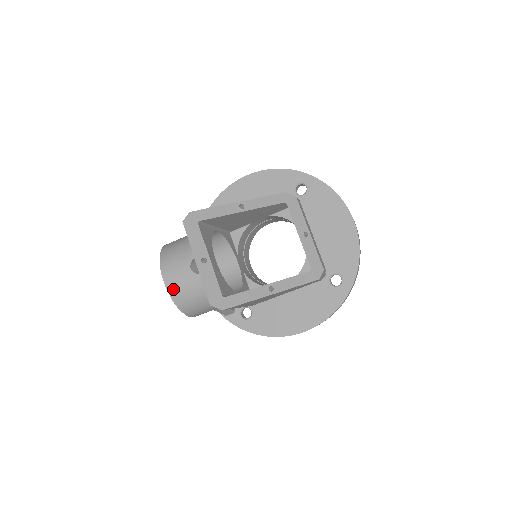
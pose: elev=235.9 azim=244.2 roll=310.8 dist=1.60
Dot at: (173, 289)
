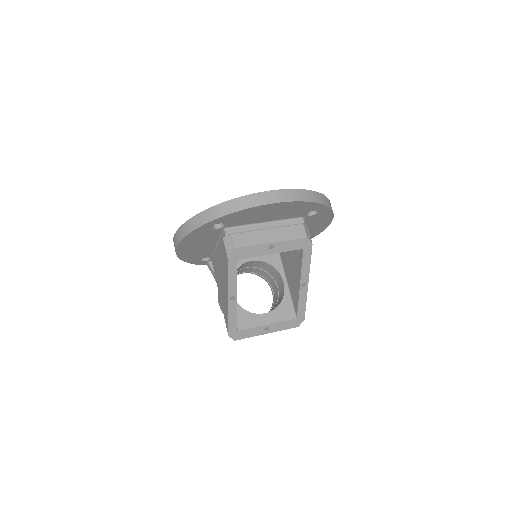
Dot at: occluded
